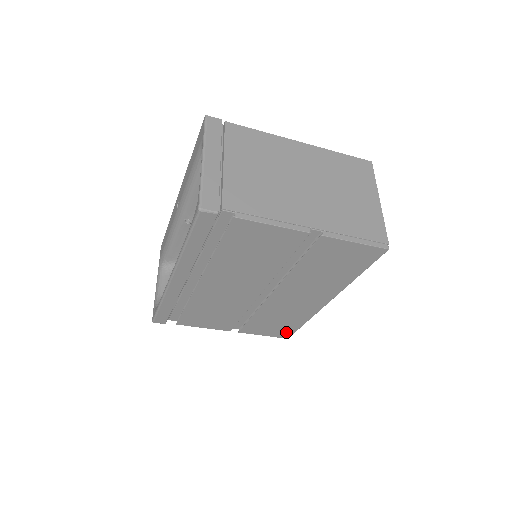
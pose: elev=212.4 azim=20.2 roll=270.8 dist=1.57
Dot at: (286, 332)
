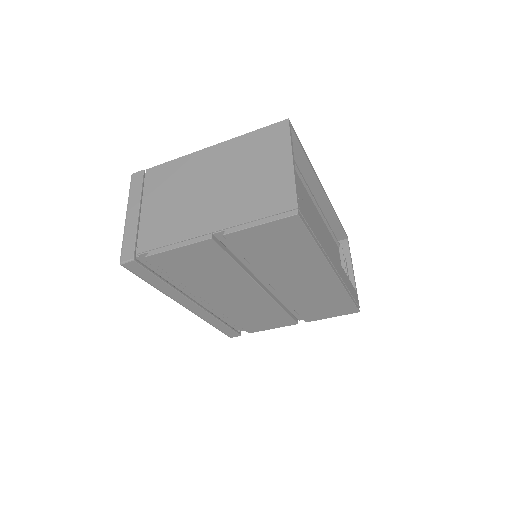
Dot at: (347, 308)
